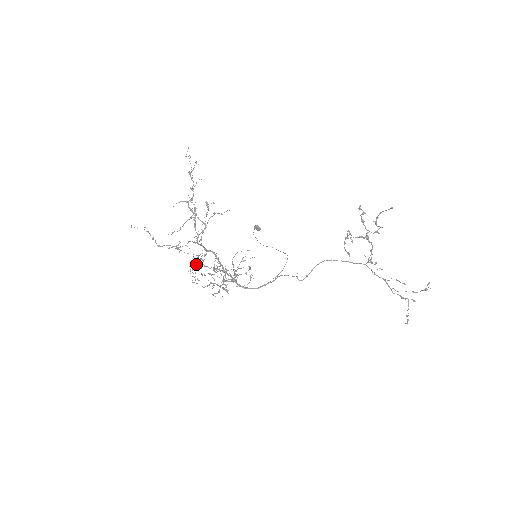
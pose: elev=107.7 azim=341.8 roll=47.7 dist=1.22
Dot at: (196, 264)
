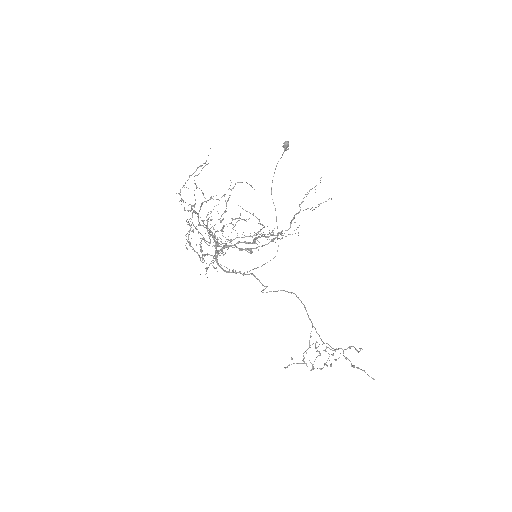
Dot at: (202, 235)
